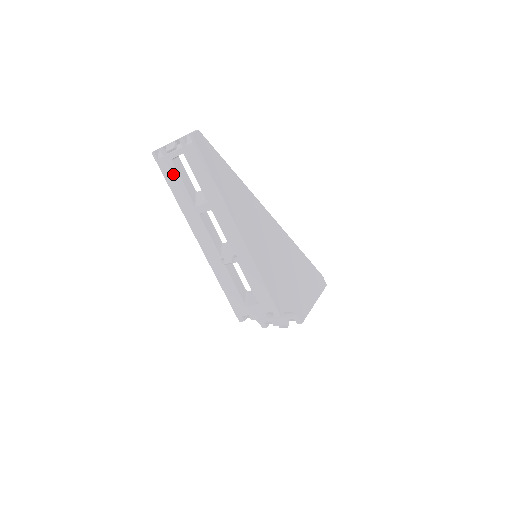
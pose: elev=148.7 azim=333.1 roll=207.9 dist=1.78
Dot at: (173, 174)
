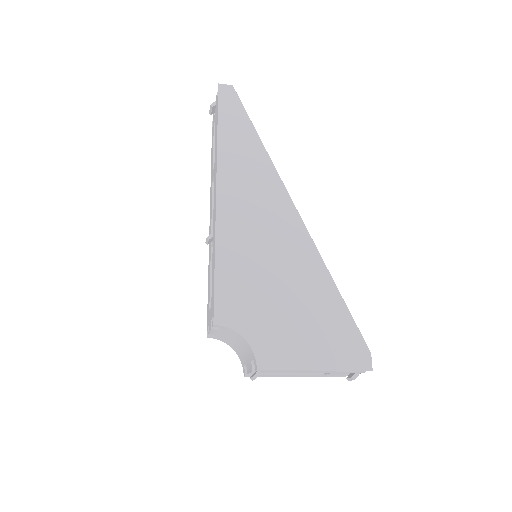
Dot at: occluded
